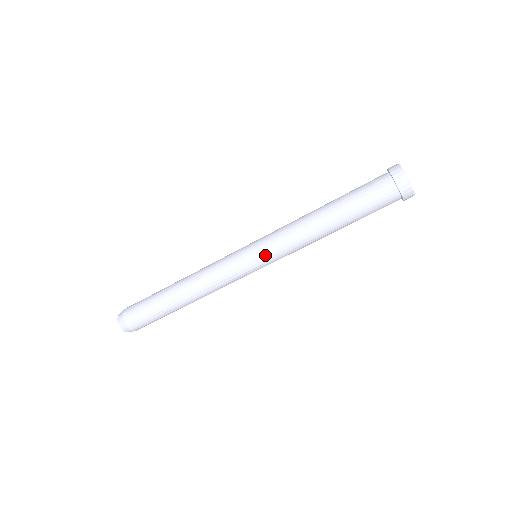
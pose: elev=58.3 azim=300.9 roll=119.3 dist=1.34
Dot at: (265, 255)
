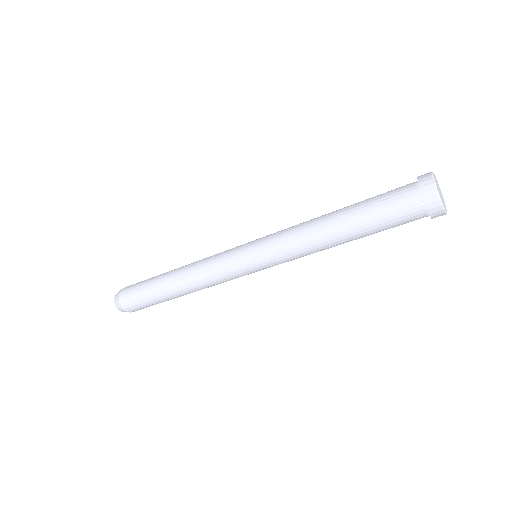
Dot at: (269, 266)
